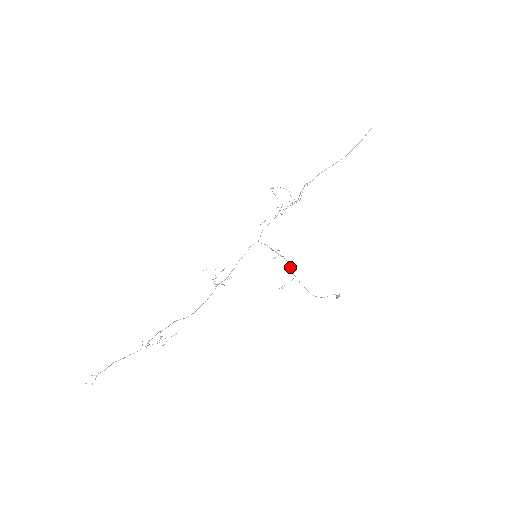
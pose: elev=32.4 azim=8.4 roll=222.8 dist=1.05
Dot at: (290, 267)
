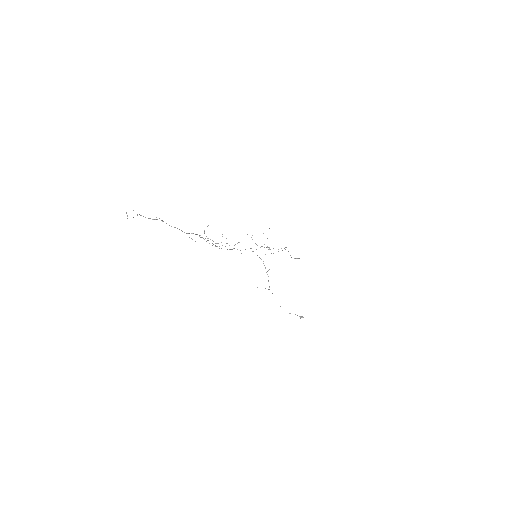
Dot at: occluded
